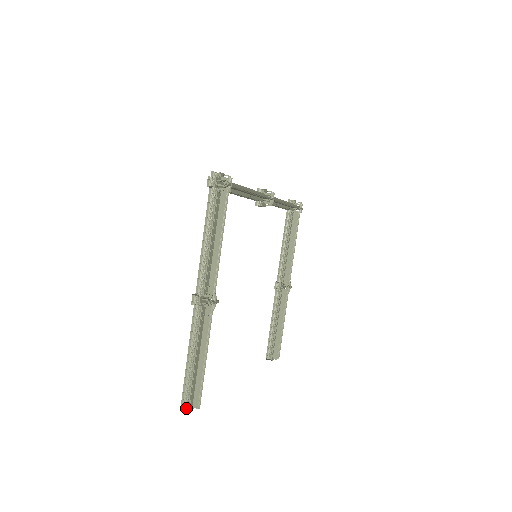
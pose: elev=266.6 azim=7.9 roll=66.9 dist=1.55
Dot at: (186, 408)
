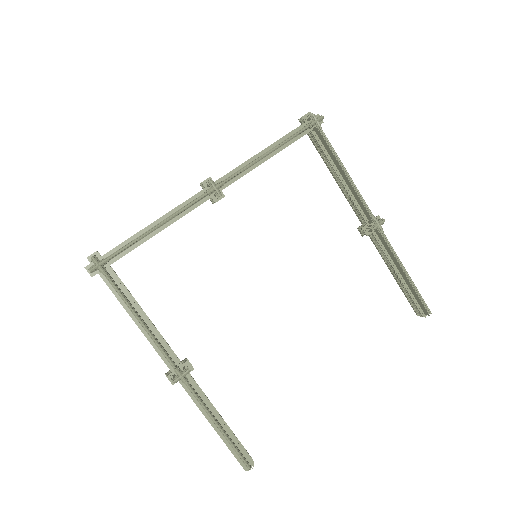
Dot at: (244, 467)
